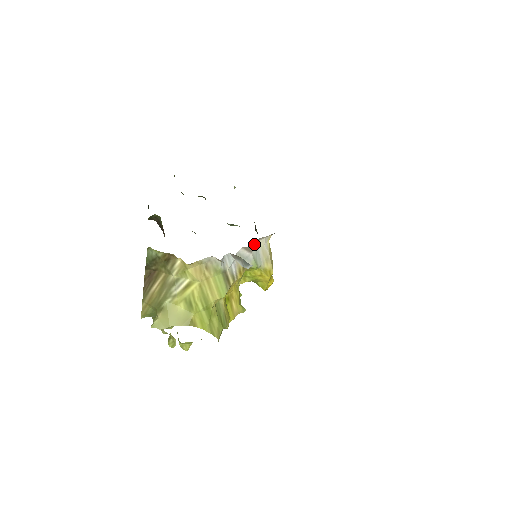
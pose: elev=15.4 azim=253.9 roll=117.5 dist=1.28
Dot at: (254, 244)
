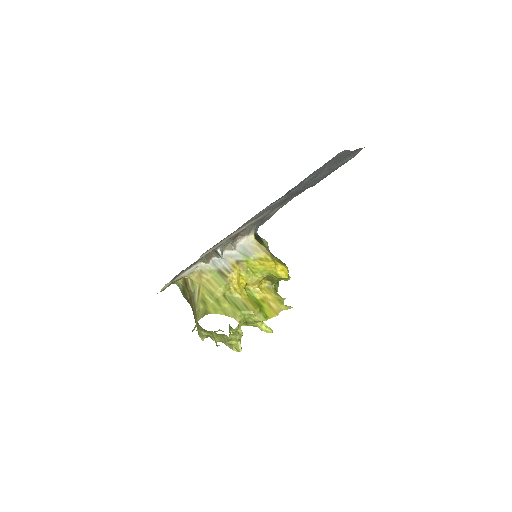
Dot at: (238, 245)
